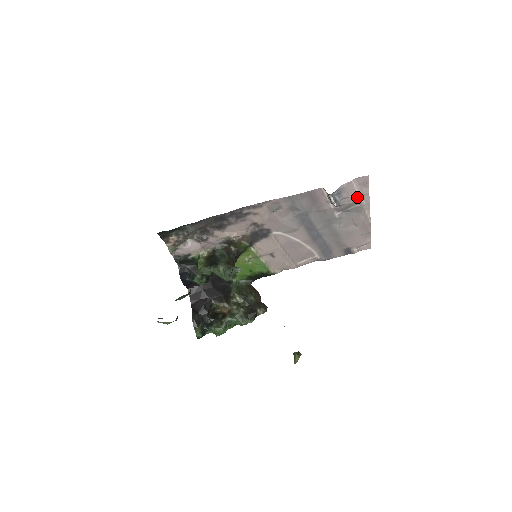
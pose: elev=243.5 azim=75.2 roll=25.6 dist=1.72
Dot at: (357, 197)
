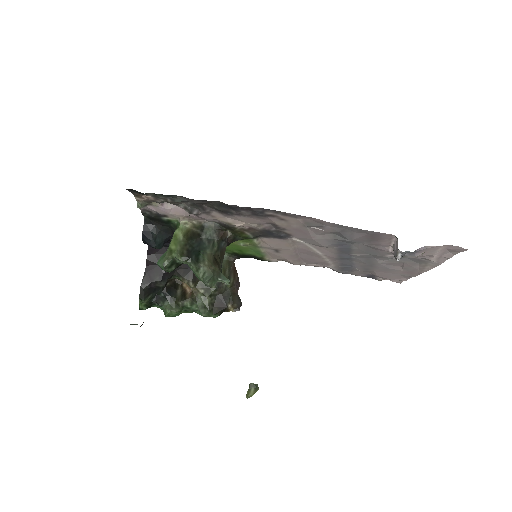
Dot at: (431, 256)
